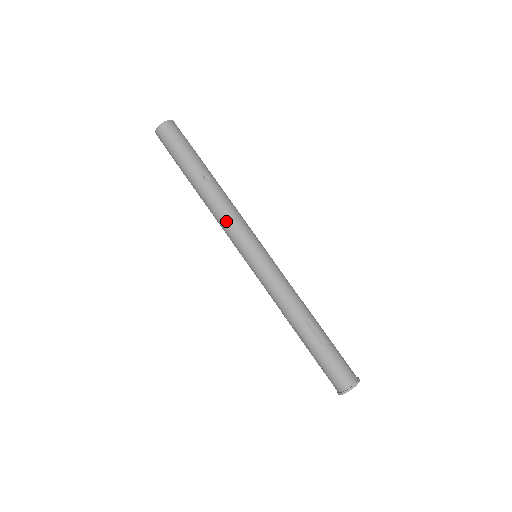
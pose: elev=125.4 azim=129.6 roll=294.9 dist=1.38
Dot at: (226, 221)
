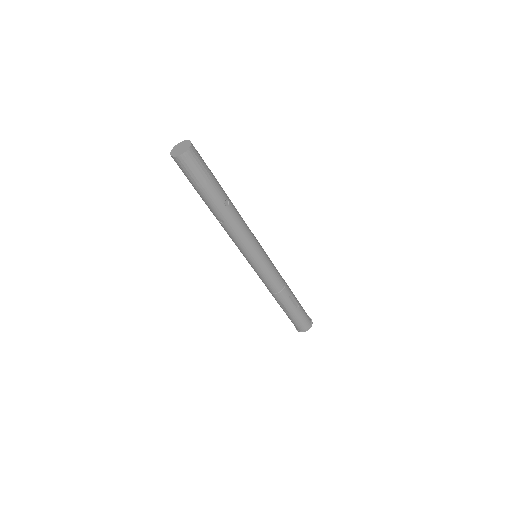
Dot at: (242, 237)
